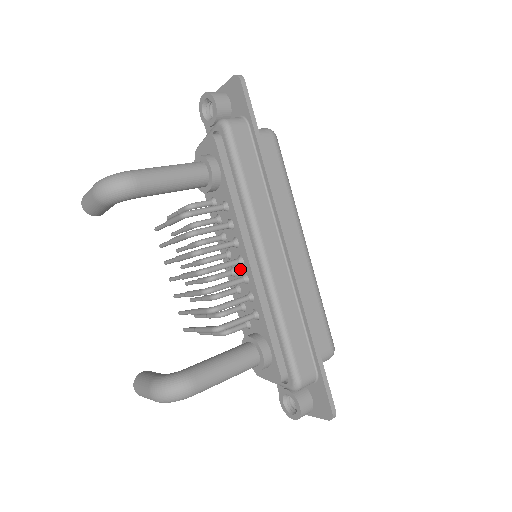
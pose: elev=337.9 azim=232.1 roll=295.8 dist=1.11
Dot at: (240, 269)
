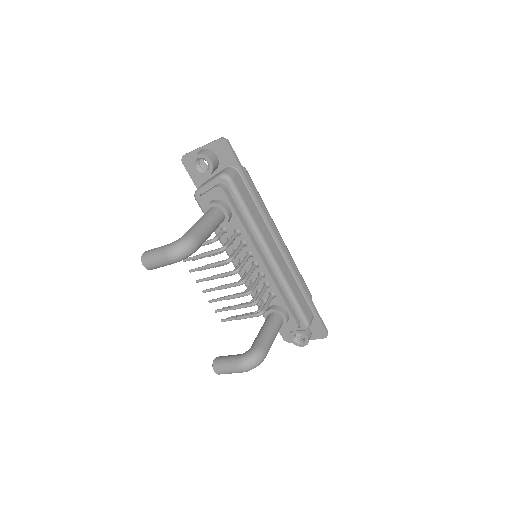
Dot at: (255, 270)
